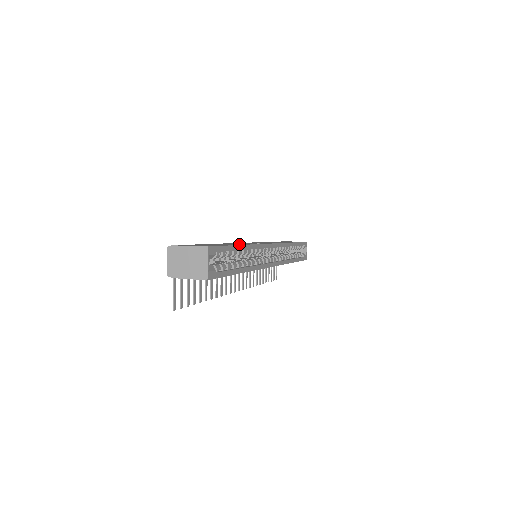
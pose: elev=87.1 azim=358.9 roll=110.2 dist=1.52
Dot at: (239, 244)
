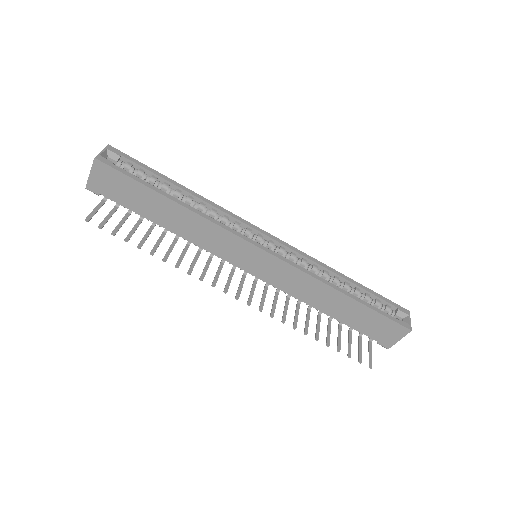
Dot at: (188, 195)
